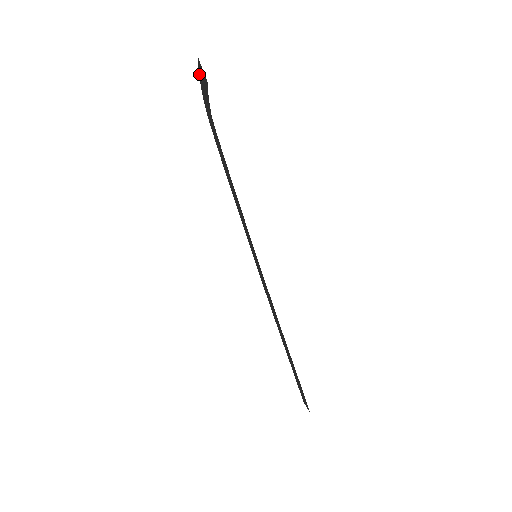
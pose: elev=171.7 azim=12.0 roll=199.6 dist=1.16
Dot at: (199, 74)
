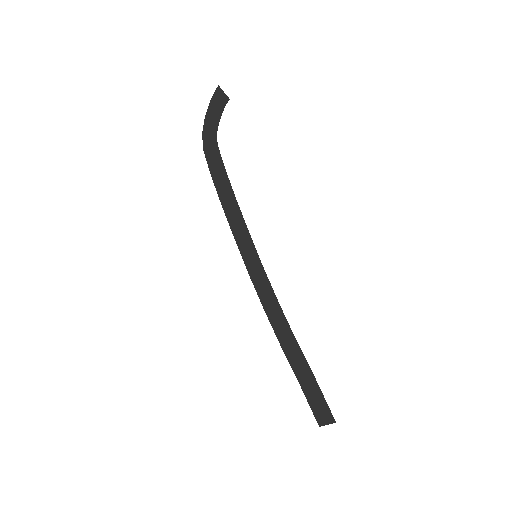
Dot at: (210, 104)
